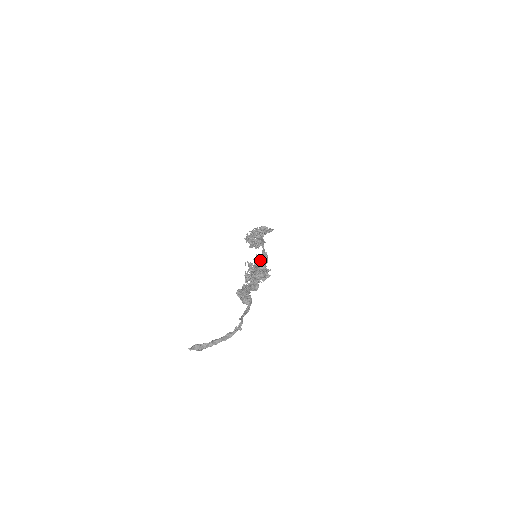
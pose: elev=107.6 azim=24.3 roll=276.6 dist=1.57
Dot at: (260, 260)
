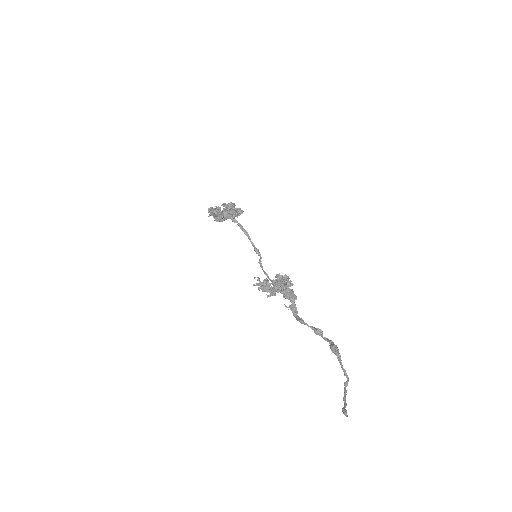
Dot at: (292, 283)
